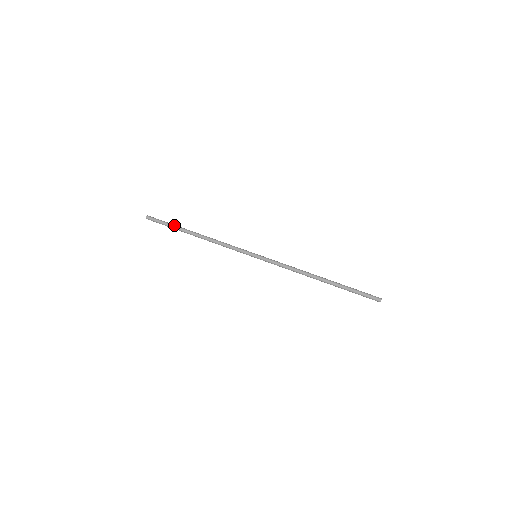
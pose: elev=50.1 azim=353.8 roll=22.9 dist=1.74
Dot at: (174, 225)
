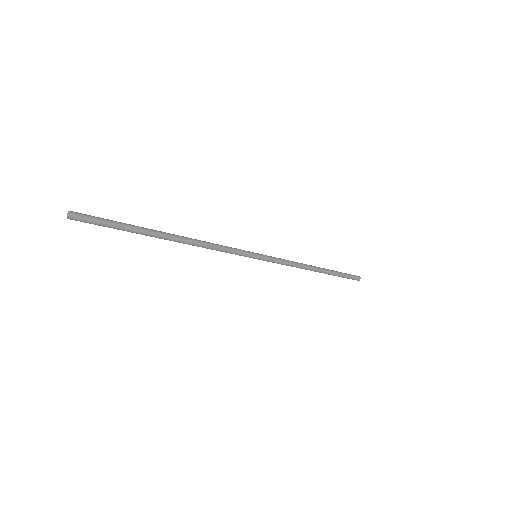
Dot at: (133, 226)
